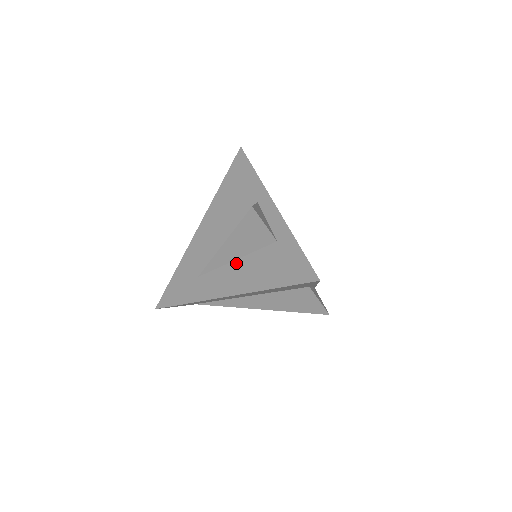
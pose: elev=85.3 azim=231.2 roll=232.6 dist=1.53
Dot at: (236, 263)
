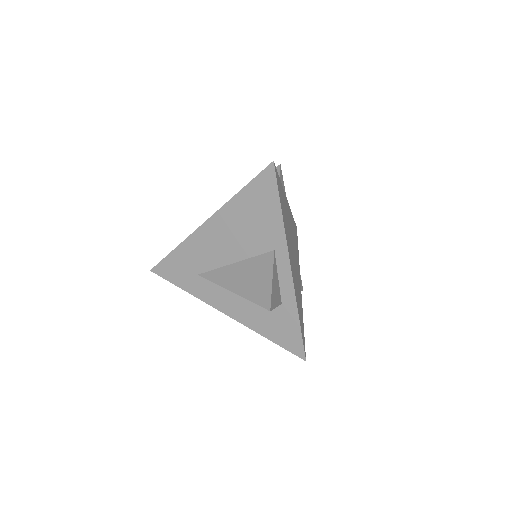
Dot at: occluded
